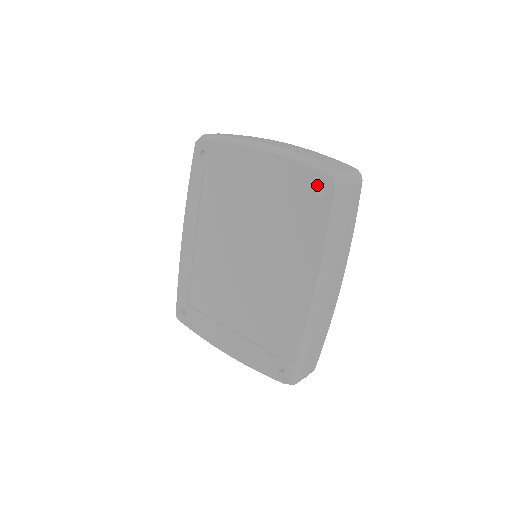
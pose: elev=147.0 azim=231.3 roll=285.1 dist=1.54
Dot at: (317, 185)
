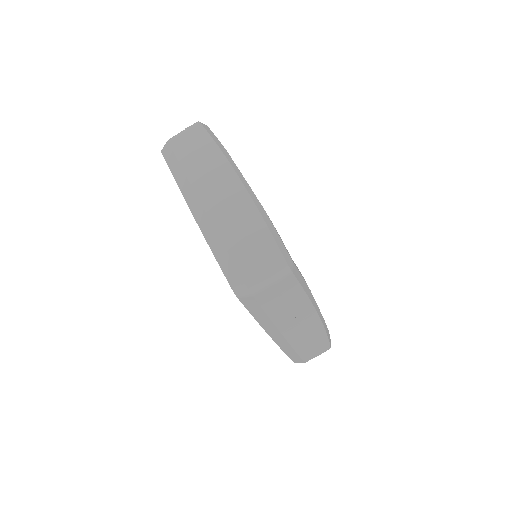
Dot at: occluded
